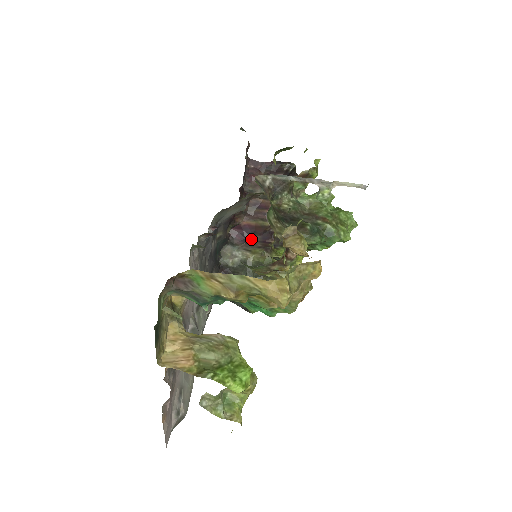
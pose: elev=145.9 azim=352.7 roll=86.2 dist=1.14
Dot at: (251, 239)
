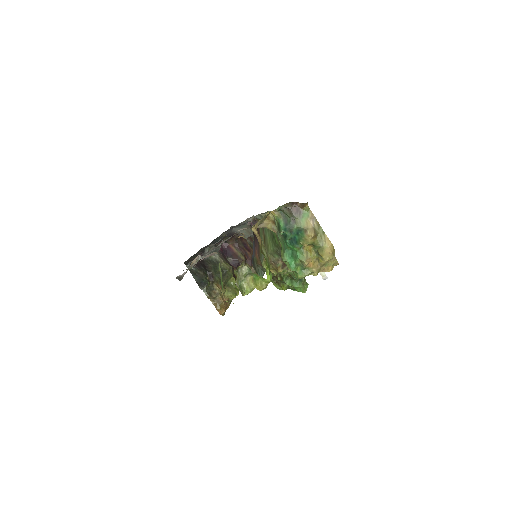
Dot at: (226, 257)
